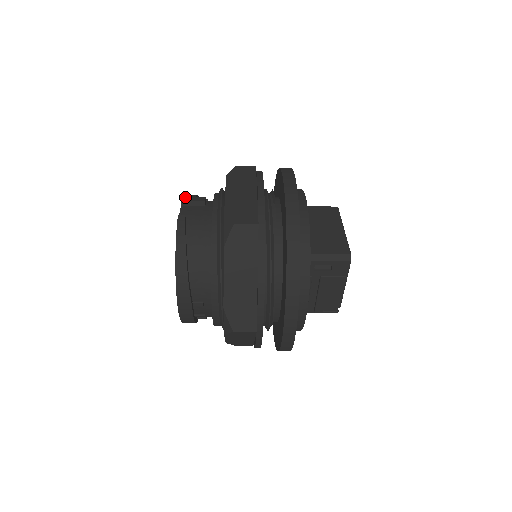
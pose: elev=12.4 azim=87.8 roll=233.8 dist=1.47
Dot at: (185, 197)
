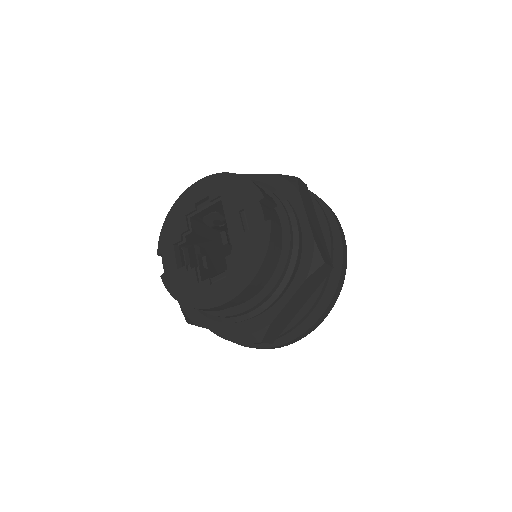
Dot at: (263, 192)
